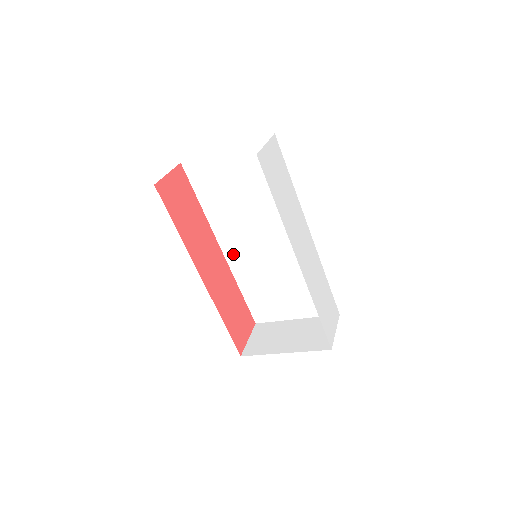
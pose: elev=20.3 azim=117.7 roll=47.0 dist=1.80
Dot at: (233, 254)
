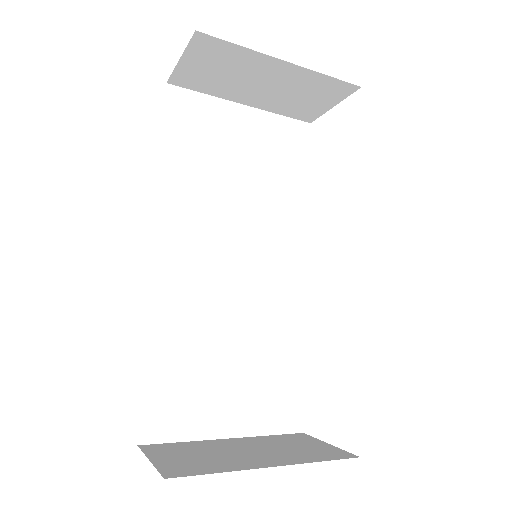
Dot at: (171, 267)
